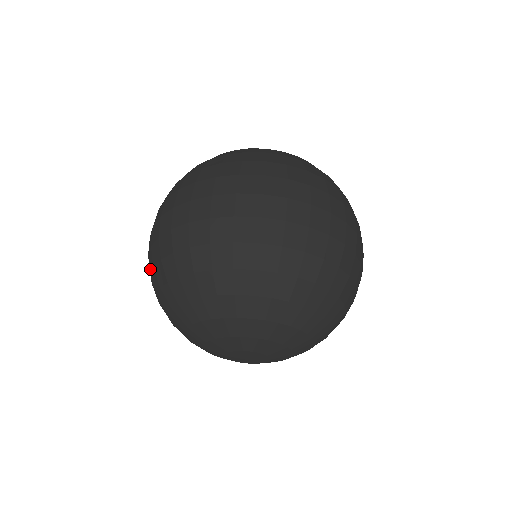
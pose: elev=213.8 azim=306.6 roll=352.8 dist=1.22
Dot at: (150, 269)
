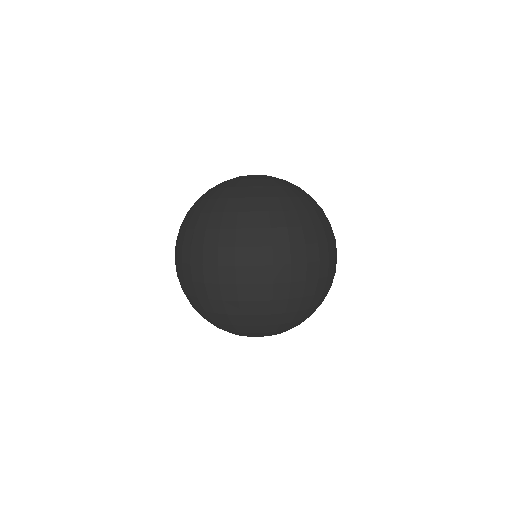
Dot at: occluded
